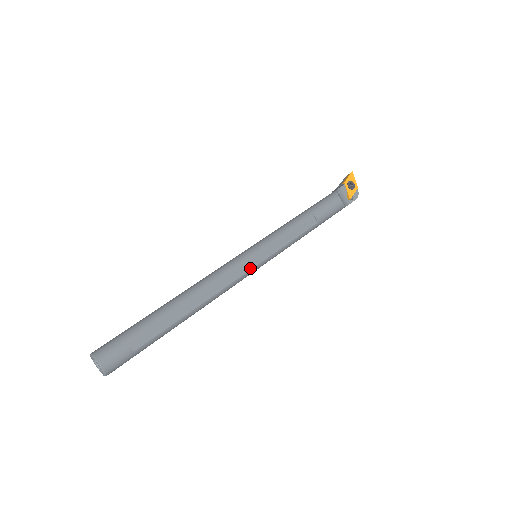
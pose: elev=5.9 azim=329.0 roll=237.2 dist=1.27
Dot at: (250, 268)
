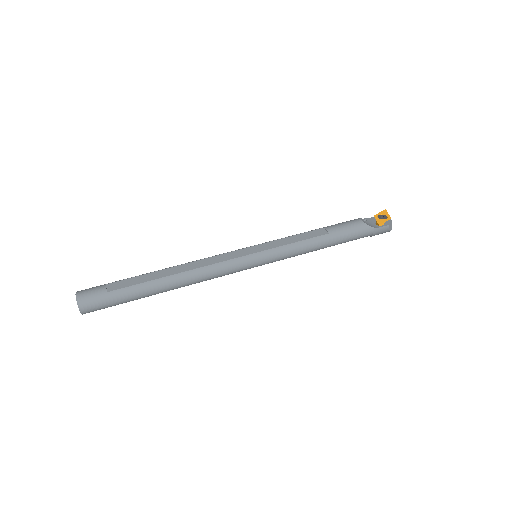
Dot at: (241, 256)
